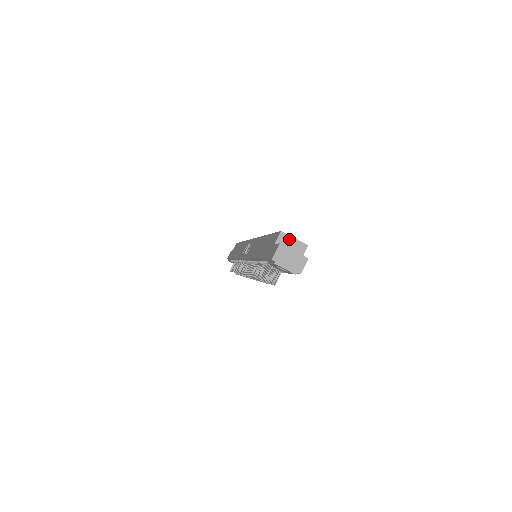
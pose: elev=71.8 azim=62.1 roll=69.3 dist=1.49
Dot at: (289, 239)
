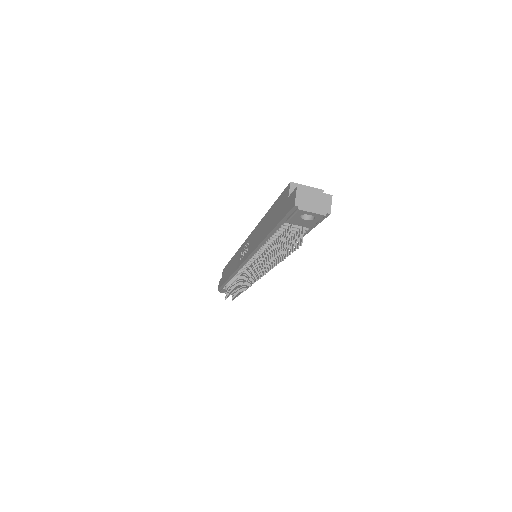
Dot at: occluded
